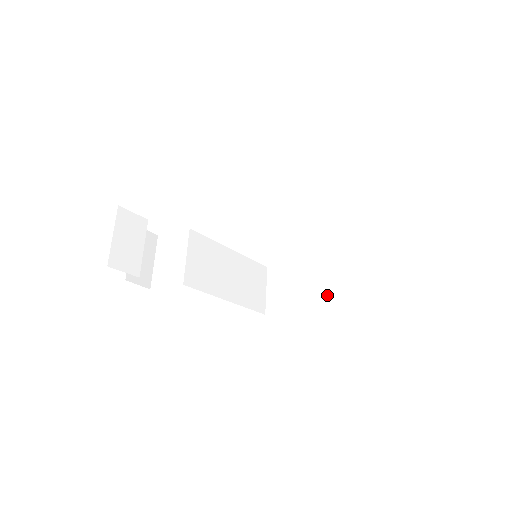
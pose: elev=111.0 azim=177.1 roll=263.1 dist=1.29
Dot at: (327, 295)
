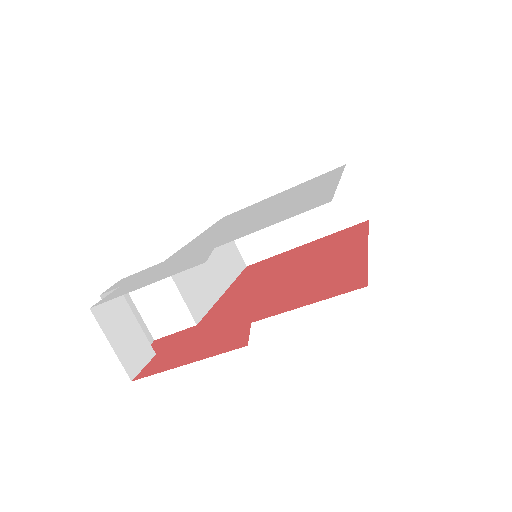
Dot at: (308, 228)
